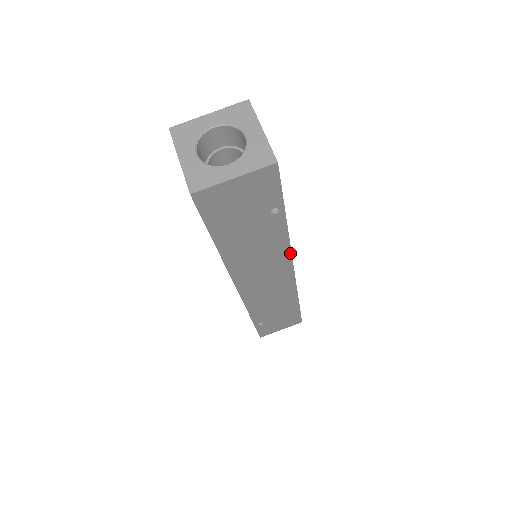
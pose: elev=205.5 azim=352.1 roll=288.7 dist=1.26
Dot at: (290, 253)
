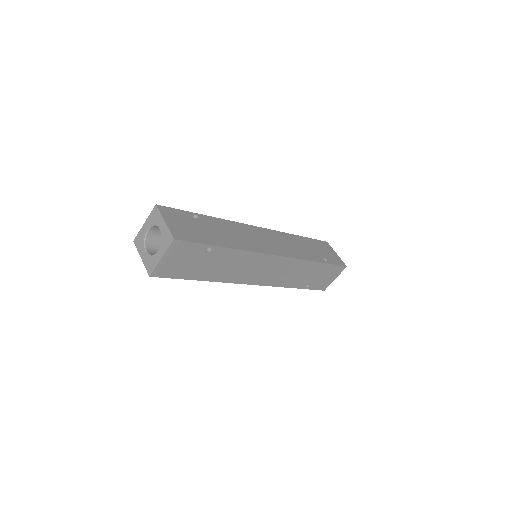
Dot at: (257, 253)
